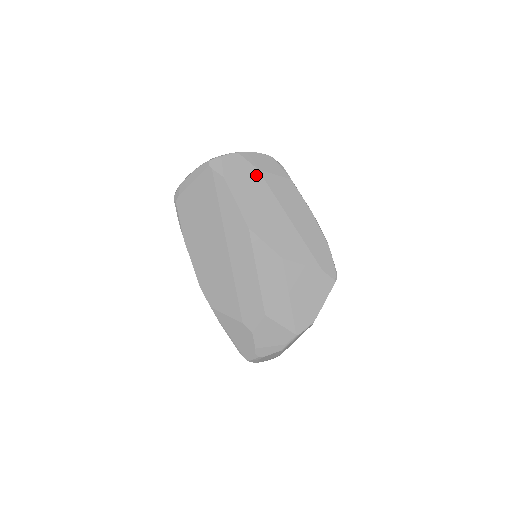
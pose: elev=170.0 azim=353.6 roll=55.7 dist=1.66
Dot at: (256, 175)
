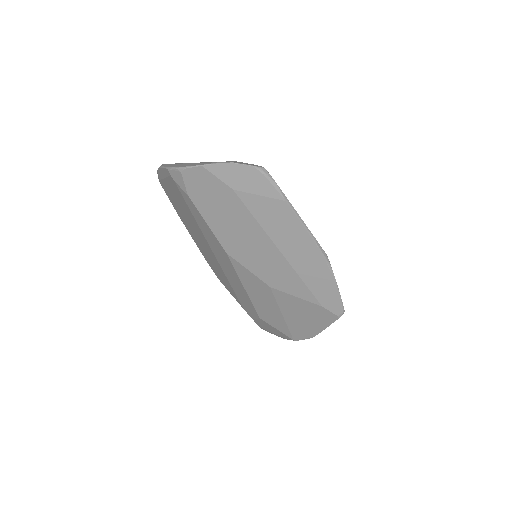
Dot at: (231, 196)
